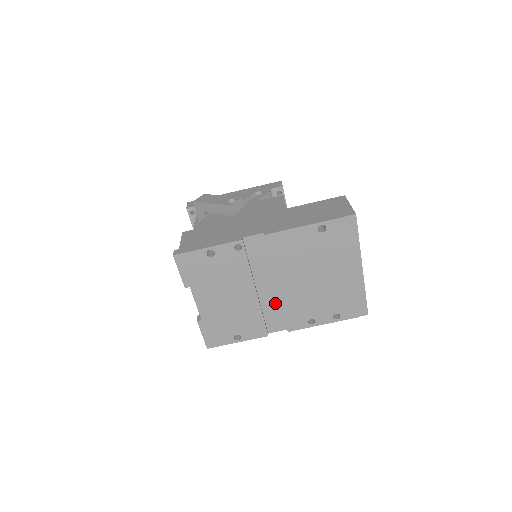
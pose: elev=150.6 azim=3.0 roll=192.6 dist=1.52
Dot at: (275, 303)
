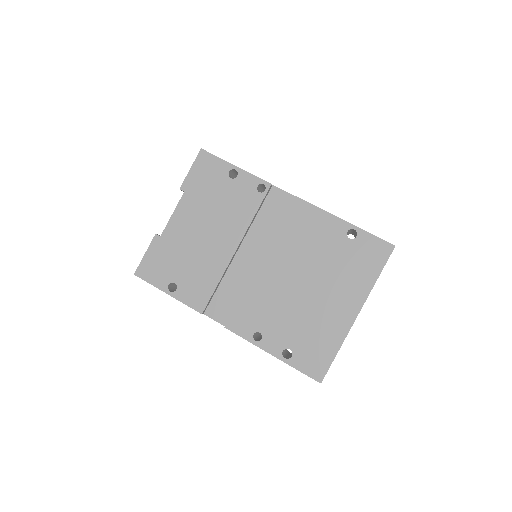
Dot at: (241, 283)
